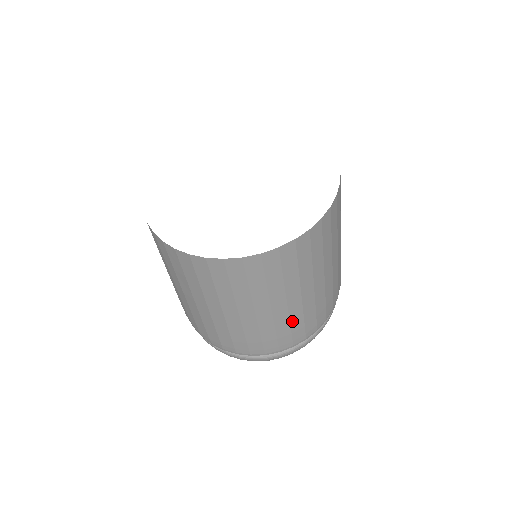
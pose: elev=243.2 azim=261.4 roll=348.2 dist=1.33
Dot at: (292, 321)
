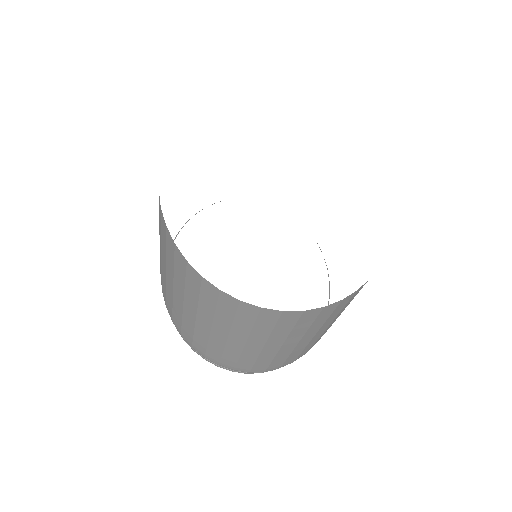
Dot at: (292, 353)
